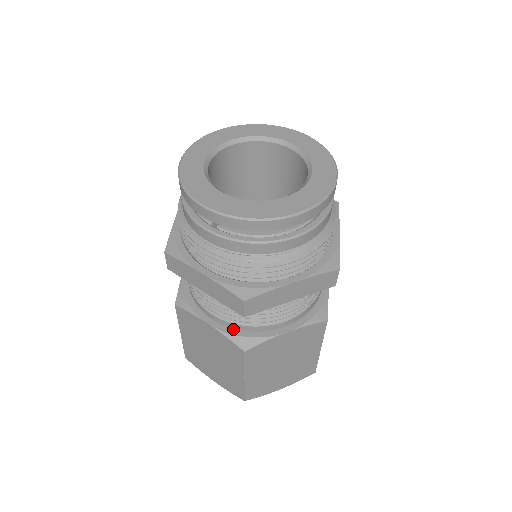
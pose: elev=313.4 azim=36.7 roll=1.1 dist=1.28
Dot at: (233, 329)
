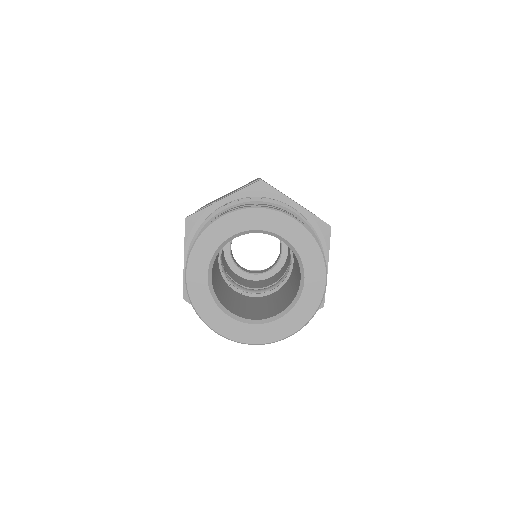
Dot at: occluded
